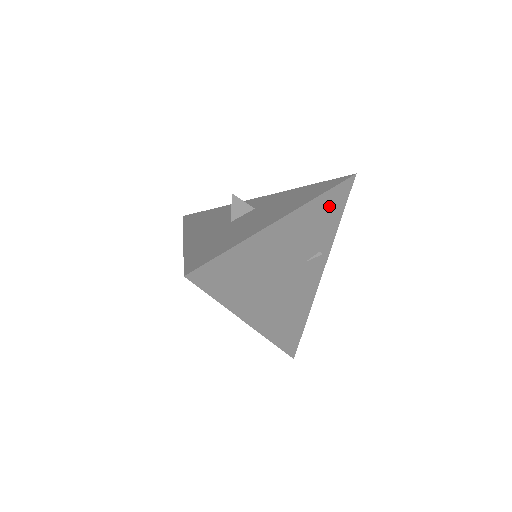
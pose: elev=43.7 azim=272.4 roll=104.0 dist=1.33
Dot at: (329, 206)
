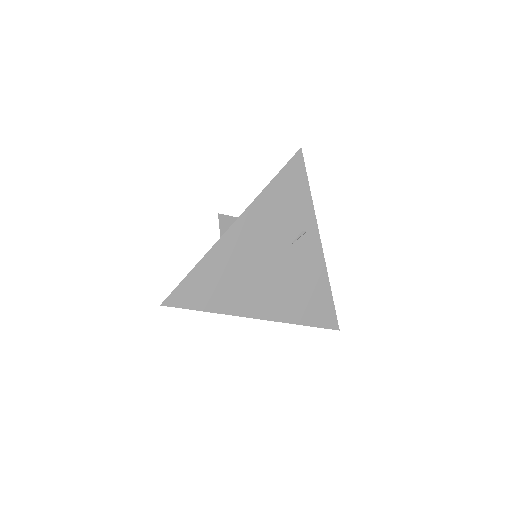
Dot at: (285, 189)
